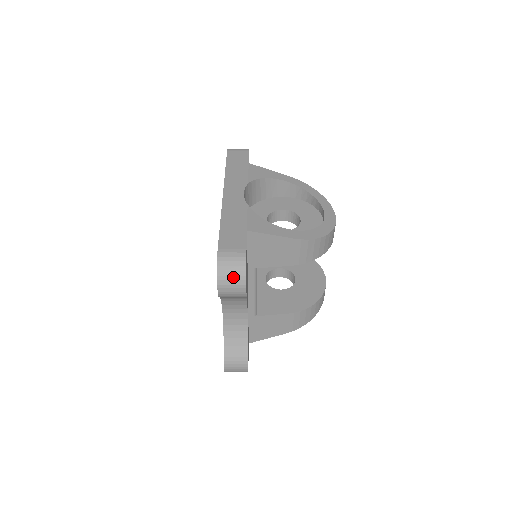
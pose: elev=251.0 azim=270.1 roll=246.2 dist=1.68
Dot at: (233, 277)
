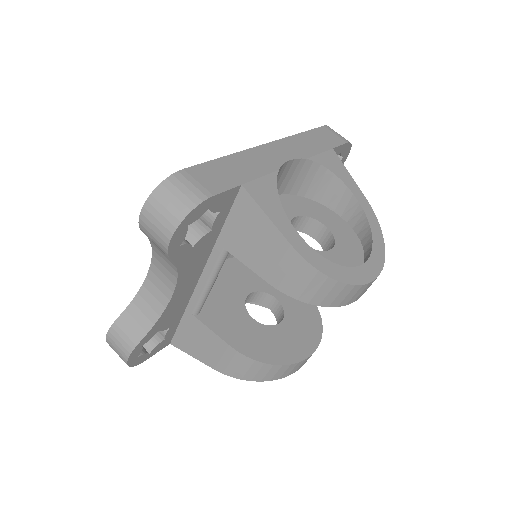
Dot at: (166, 211)
